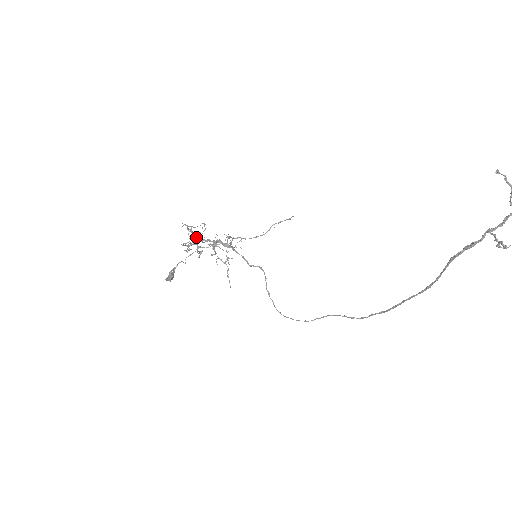
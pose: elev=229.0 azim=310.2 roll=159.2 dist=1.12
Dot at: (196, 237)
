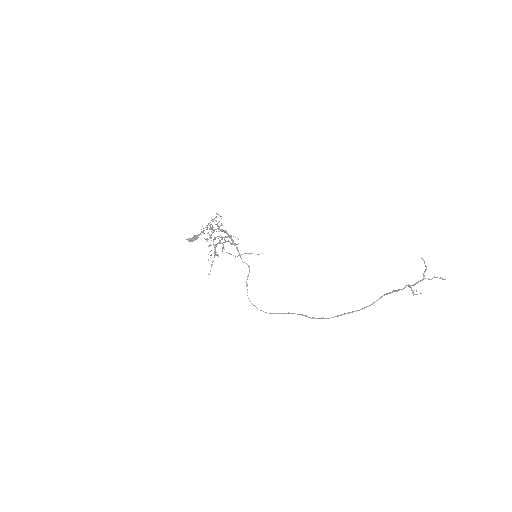
Dot at: (217, 226)
